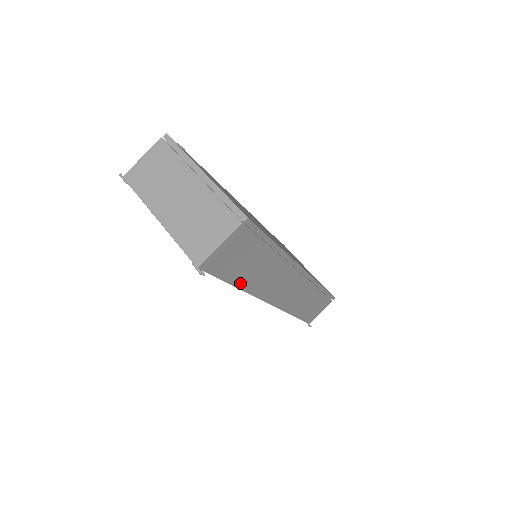
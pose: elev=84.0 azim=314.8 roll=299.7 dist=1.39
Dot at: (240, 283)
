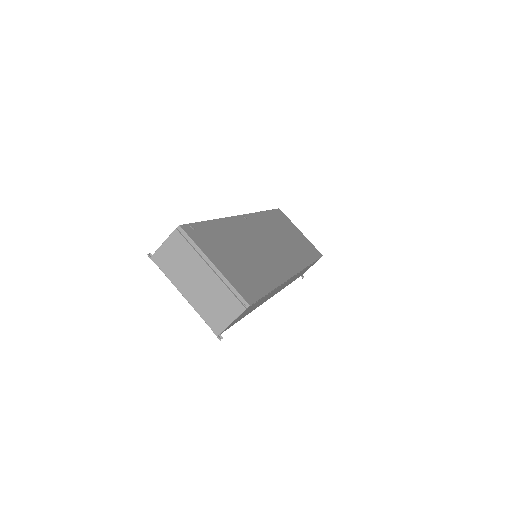
Dot at: occluded
